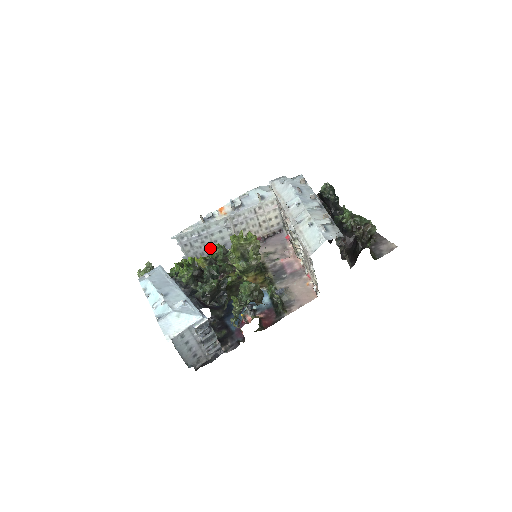
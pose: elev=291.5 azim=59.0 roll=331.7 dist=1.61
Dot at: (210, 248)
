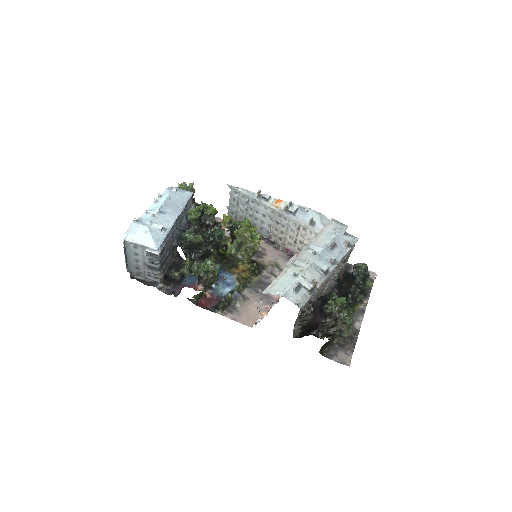
Dot at: (249, 219)
